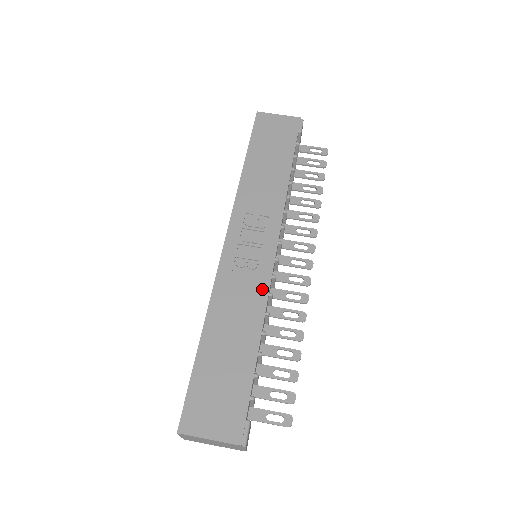
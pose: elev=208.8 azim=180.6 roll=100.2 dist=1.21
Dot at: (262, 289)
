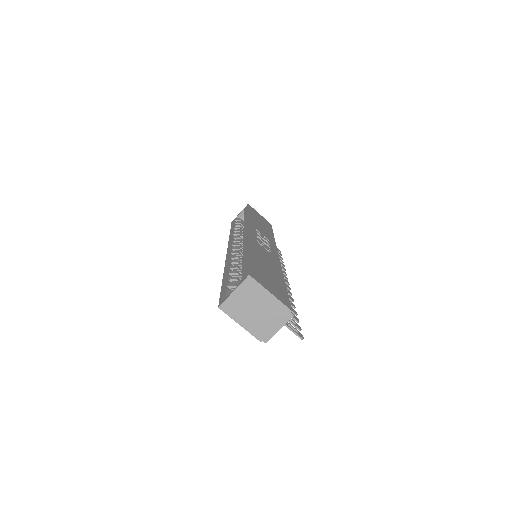
Dot at: (277, 261)
